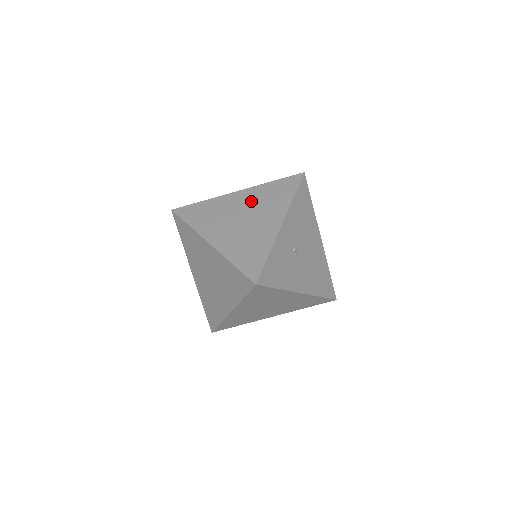
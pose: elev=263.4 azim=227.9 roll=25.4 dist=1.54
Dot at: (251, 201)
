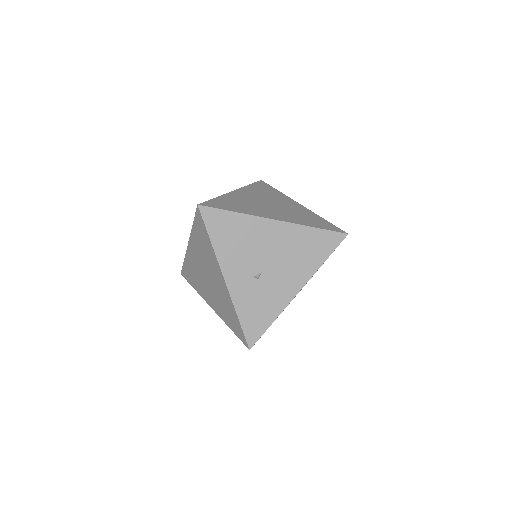
Dot at: (199, 255)
